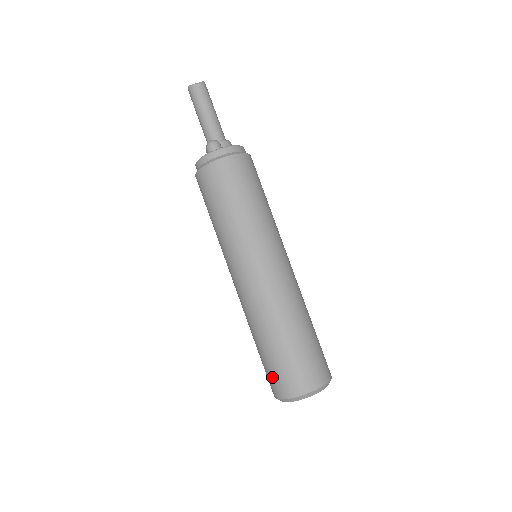
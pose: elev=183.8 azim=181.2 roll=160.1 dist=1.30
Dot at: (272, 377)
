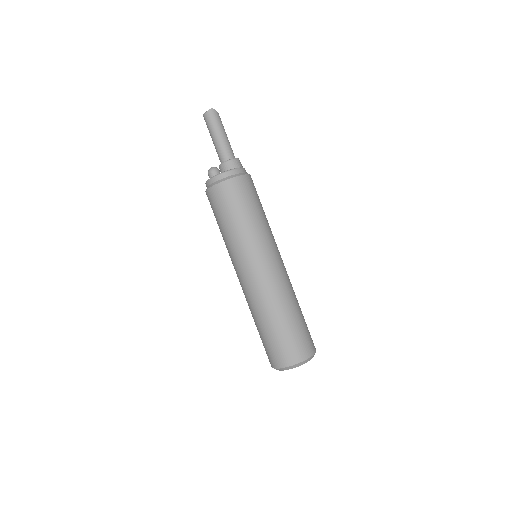
Dot at: occluded
